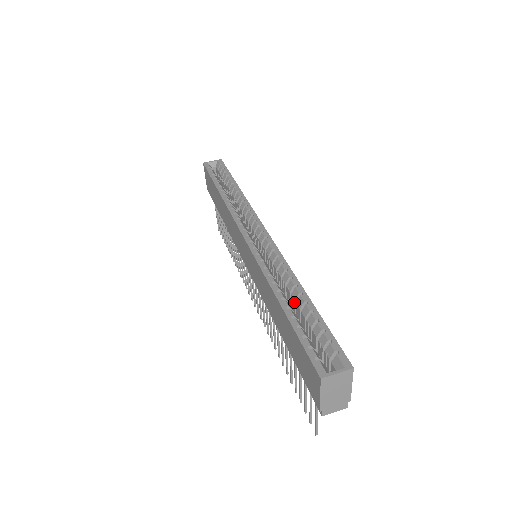
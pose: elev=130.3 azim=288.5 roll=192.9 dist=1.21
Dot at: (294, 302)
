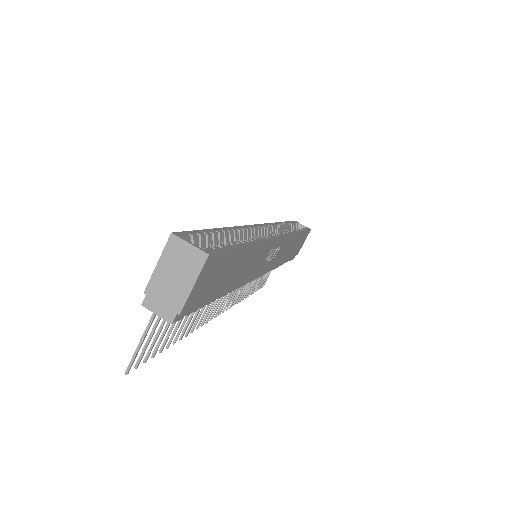
Dot at: occluded
